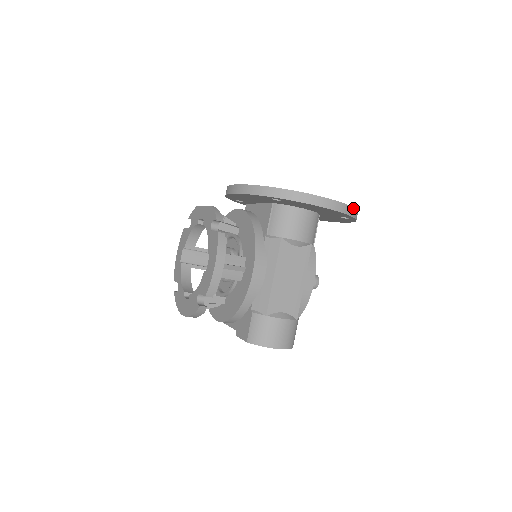
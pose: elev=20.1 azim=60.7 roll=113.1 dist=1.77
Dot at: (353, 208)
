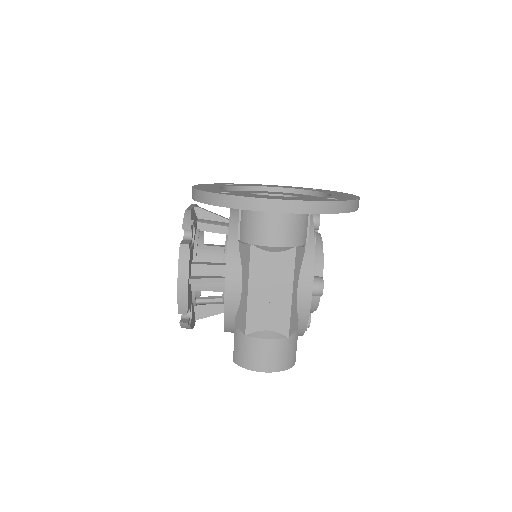
Dot at: (327, 202)
